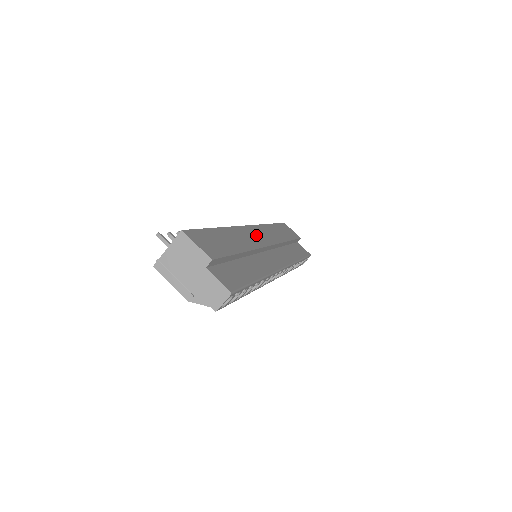
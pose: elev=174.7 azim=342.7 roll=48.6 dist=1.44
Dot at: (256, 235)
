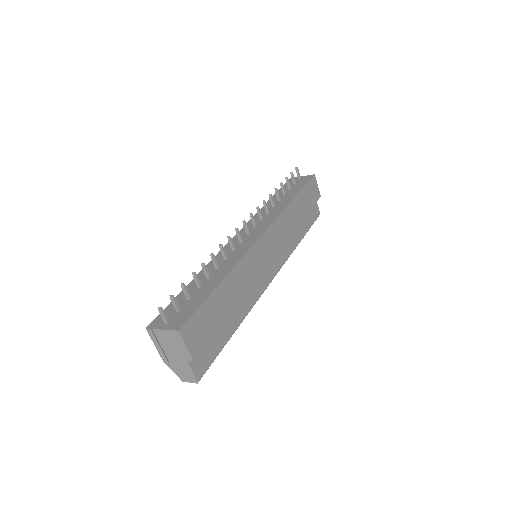
Dot at: (263, 251)
